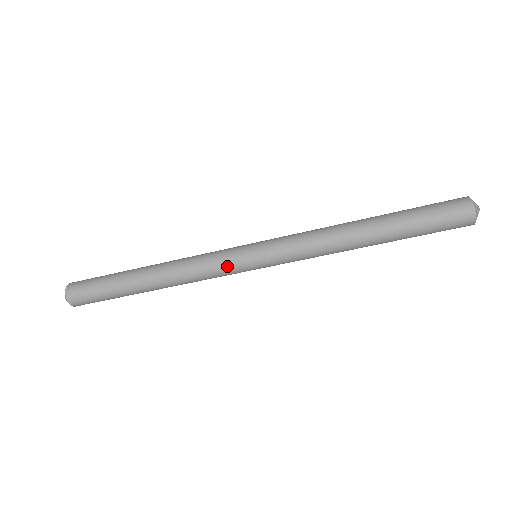
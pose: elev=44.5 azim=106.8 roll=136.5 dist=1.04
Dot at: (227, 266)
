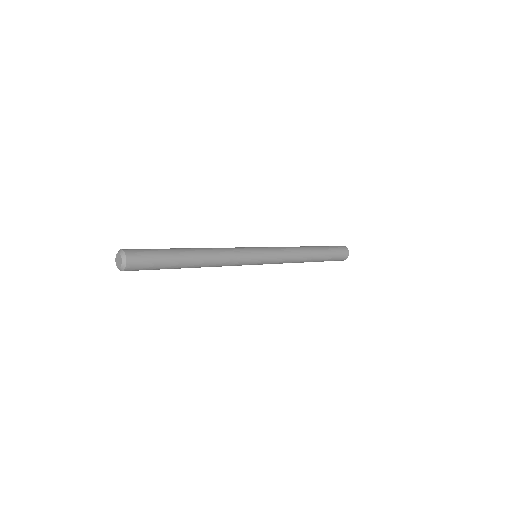
Dot at: (246, 261)
